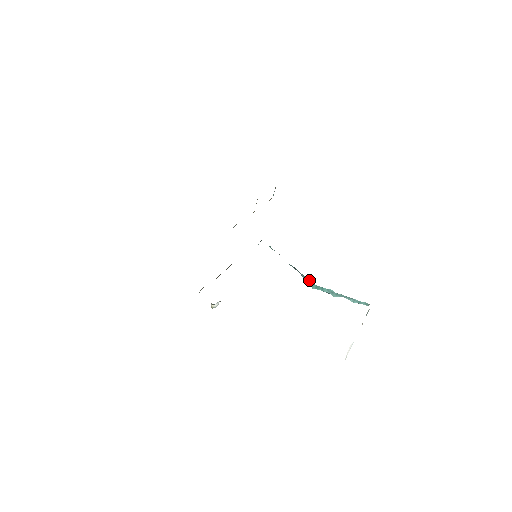
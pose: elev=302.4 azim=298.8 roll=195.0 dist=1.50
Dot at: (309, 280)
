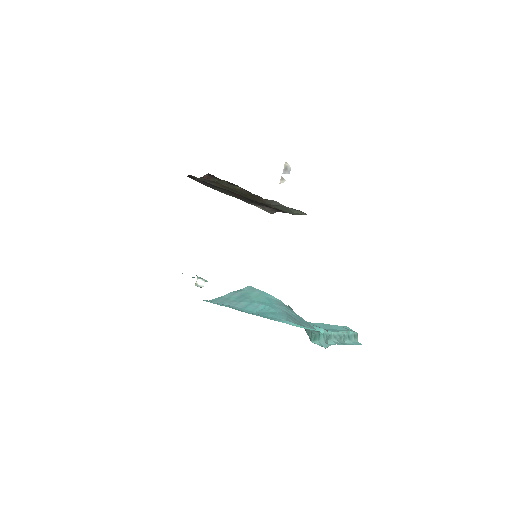
Dot at: occluded
